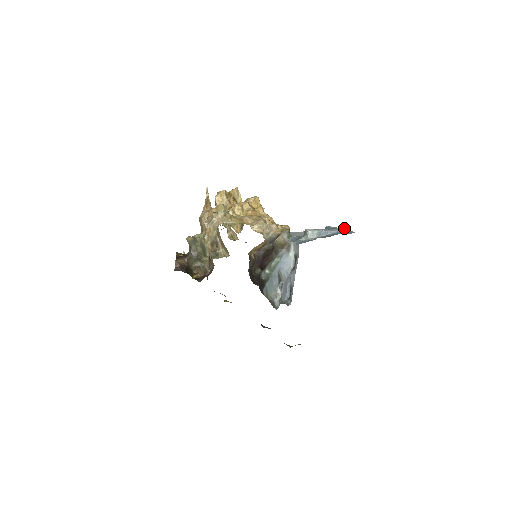
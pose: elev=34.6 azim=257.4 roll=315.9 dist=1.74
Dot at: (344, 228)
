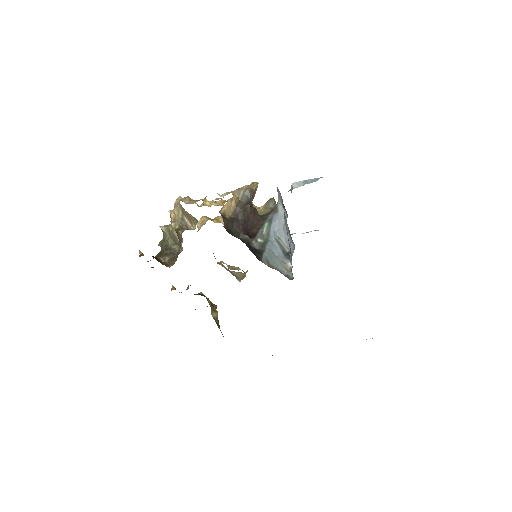
Dot at: occluded
